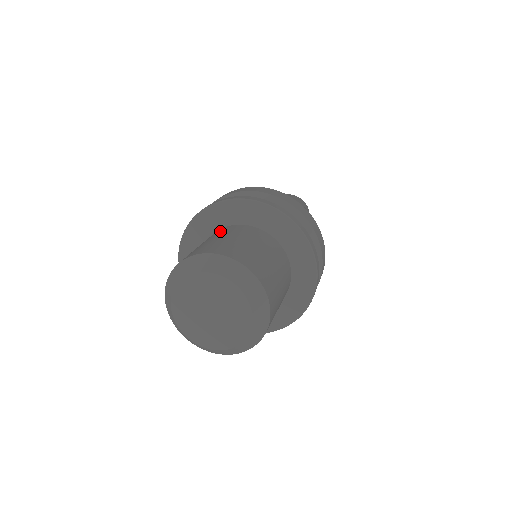
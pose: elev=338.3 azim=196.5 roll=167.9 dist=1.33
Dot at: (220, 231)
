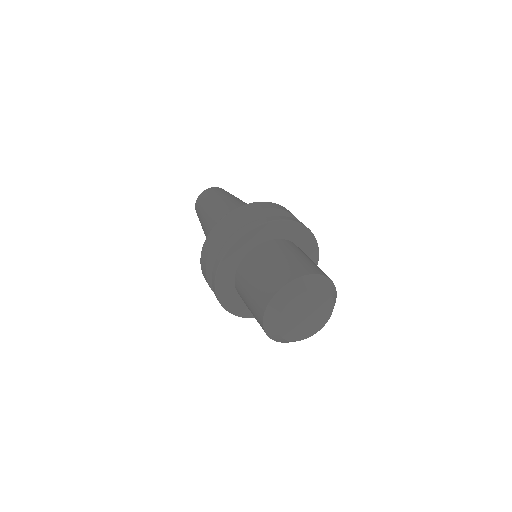
Dot at: (262, 251)
